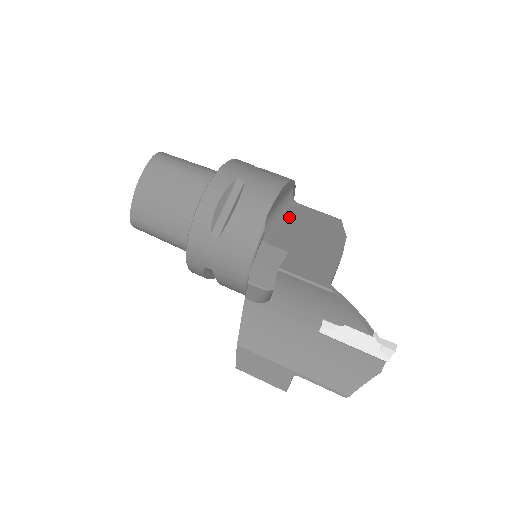
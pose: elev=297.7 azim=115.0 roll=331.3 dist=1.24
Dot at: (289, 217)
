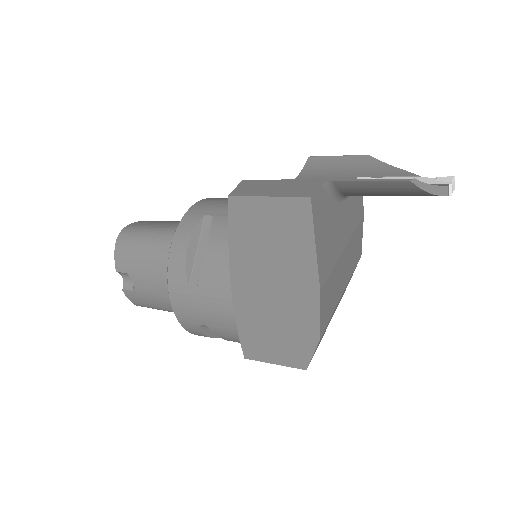
Dot at: occluded
